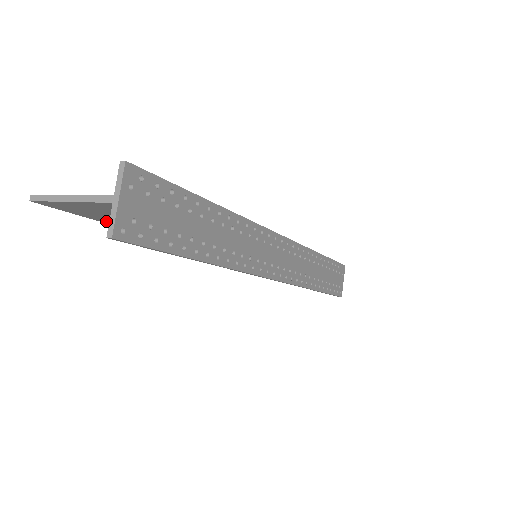
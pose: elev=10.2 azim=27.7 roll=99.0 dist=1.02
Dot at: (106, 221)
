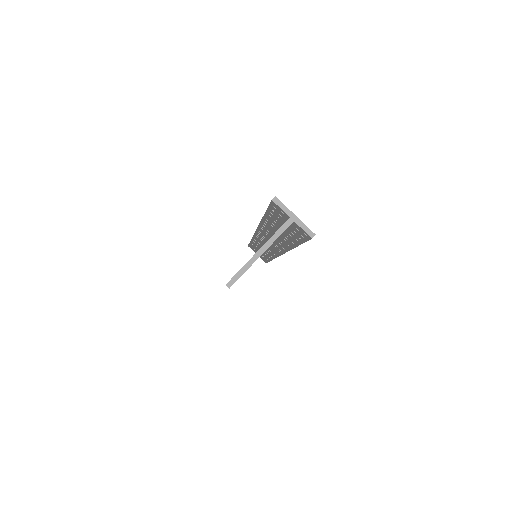
Dot at: occluded
